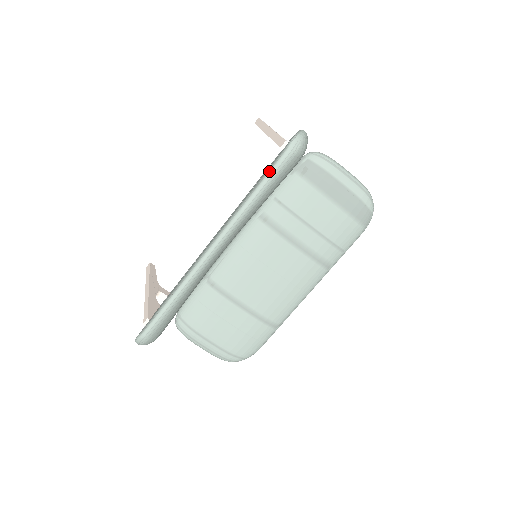
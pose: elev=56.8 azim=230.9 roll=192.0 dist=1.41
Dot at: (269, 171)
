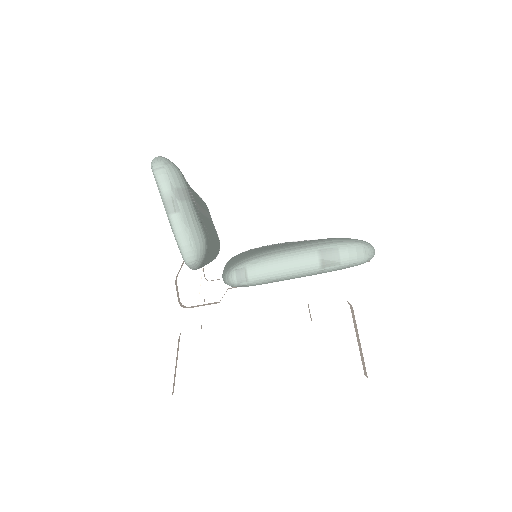
Dot at: occluded
